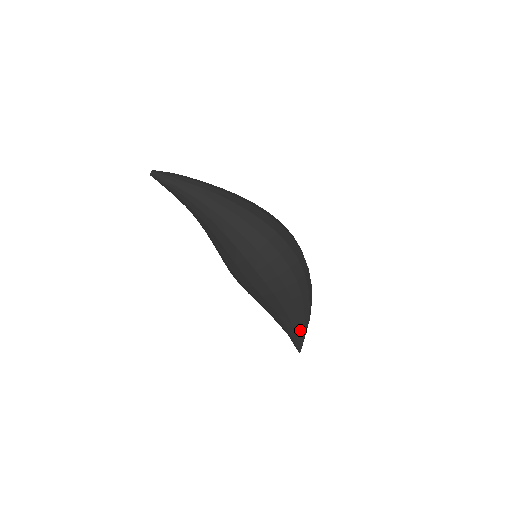
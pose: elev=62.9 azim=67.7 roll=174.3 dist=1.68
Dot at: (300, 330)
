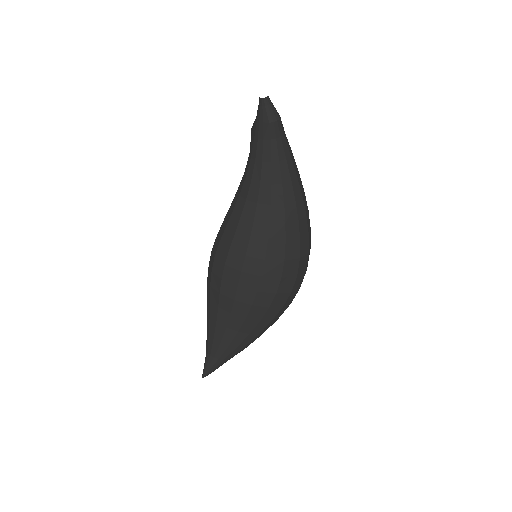
Dot at: (235, 354)
